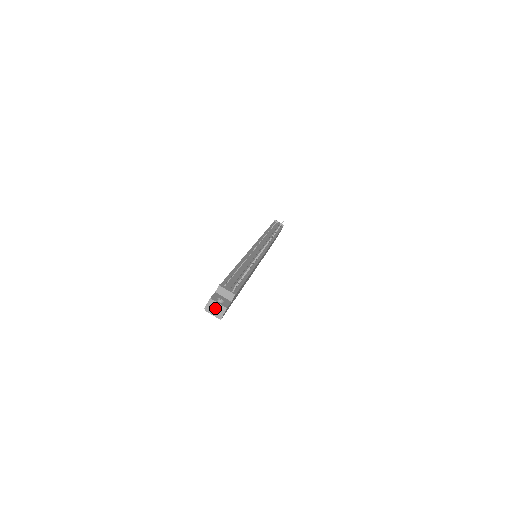
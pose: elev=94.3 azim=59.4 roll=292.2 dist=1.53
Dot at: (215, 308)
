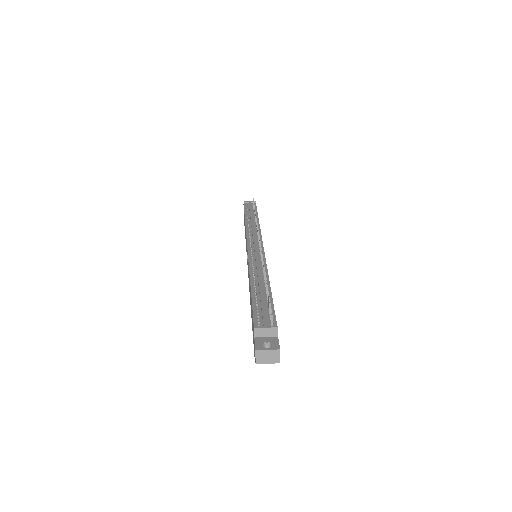
Dot at: (267, 357)
